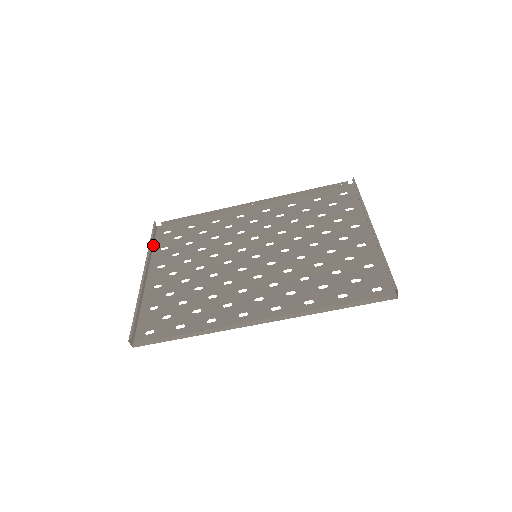
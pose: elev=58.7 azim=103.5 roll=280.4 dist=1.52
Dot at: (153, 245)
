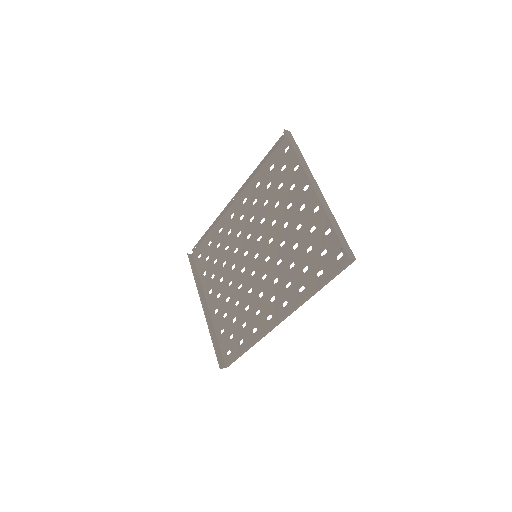
Dot at: (198, 273)
